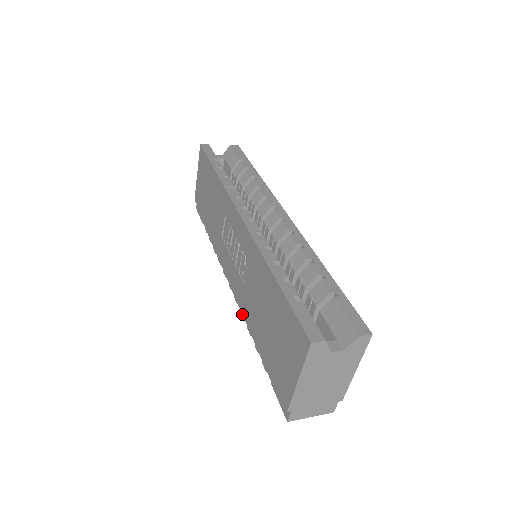
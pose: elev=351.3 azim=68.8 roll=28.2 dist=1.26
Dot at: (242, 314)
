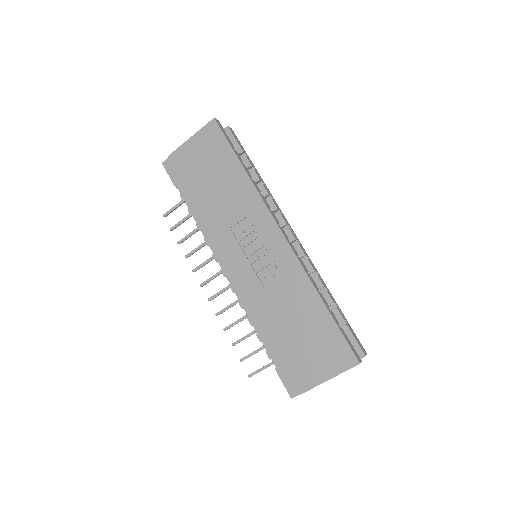
Dot at: (241, 304)
